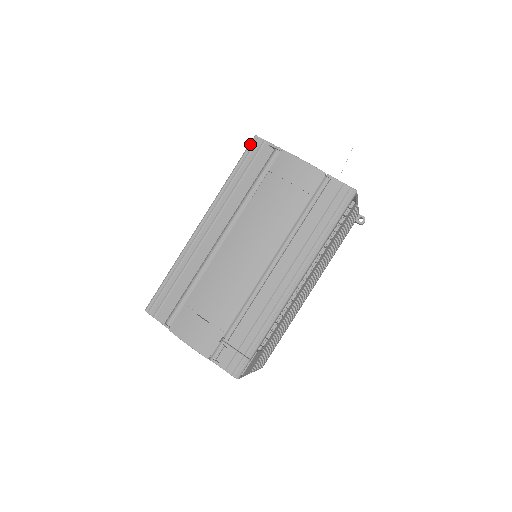
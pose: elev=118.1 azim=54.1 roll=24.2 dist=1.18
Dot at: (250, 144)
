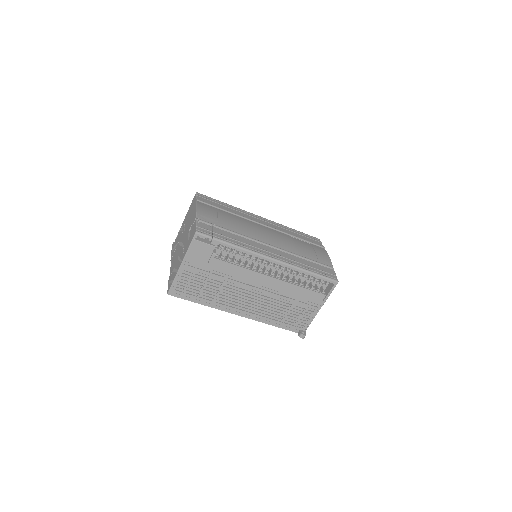
Dot at: (314, 237)
